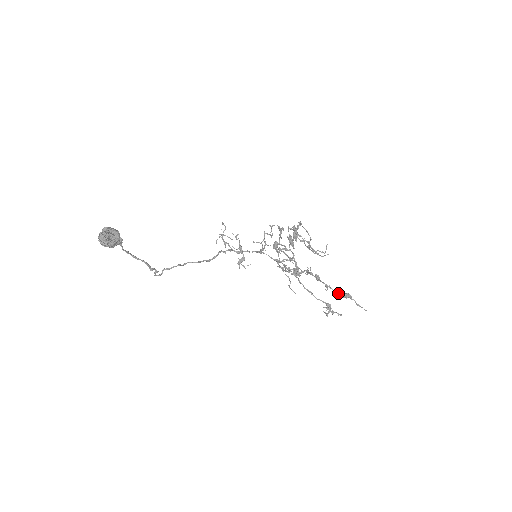
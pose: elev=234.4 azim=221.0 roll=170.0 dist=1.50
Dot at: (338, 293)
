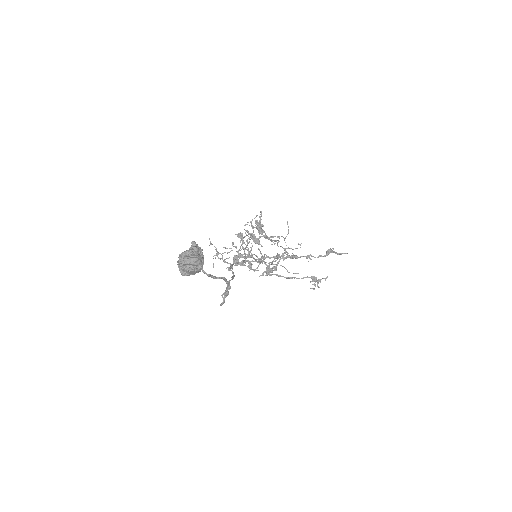
Dot at: (320, 256)
